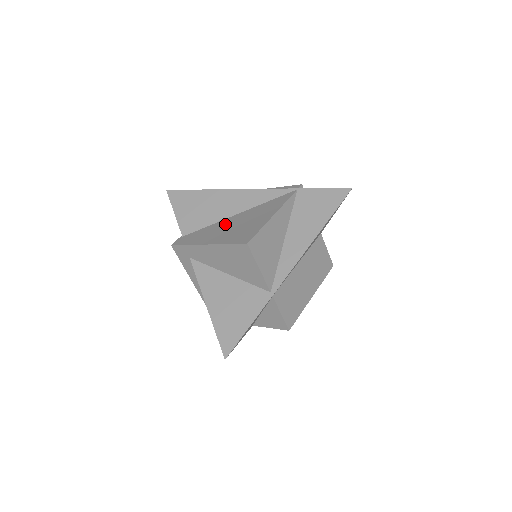
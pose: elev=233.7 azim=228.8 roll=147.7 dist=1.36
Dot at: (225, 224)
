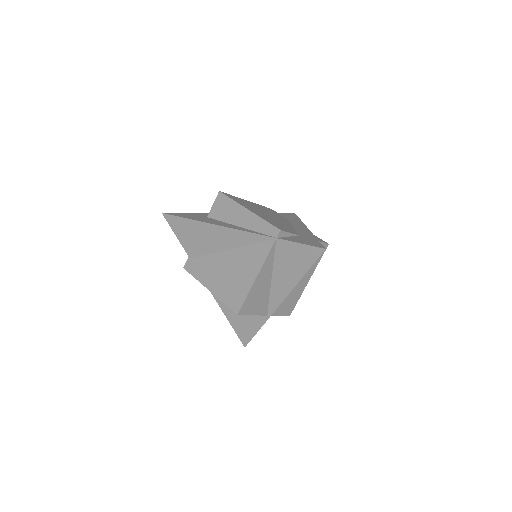
Dot at: (220, 263)
